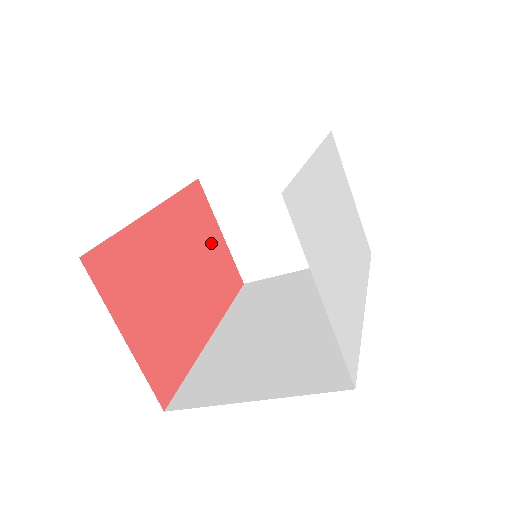
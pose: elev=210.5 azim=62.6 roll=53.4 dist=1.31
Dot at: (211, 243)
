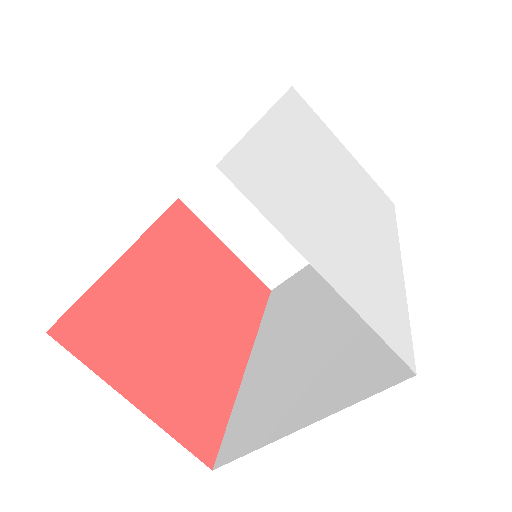
Dot at: (216, 261)
